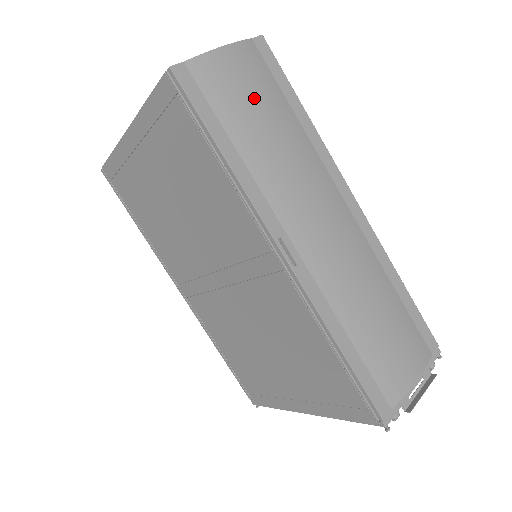
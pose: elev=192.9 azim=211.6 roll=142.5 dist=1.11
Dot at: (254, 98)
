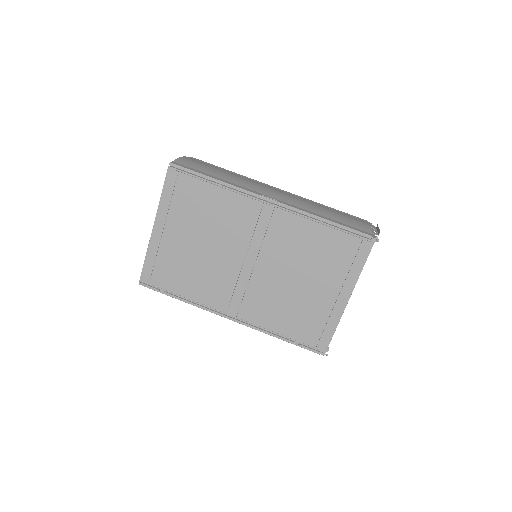
Dot at: (208, 166)
